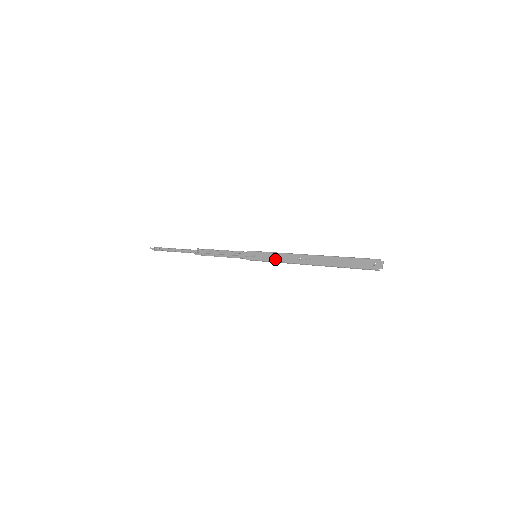
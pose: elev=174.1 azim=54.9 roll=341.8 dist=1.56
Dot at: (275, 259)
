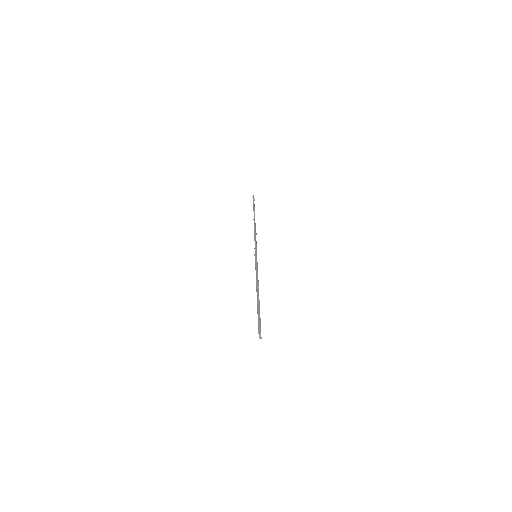
Dot at: occluded
